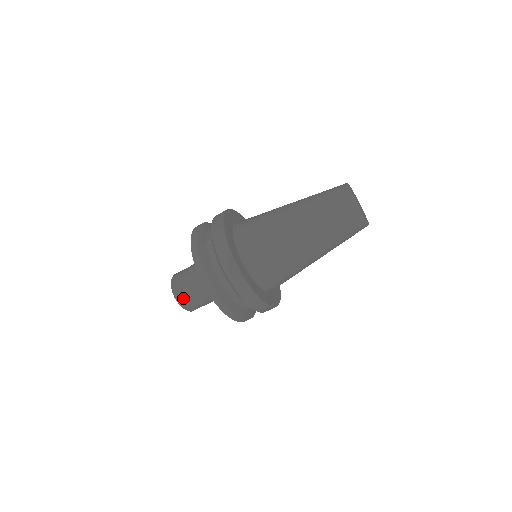
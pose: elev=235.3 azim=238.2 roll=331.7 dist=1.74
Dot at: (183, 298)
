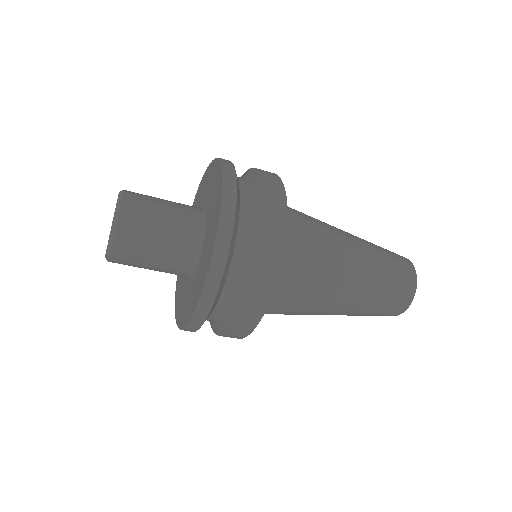
Dot at: (124, 250)
